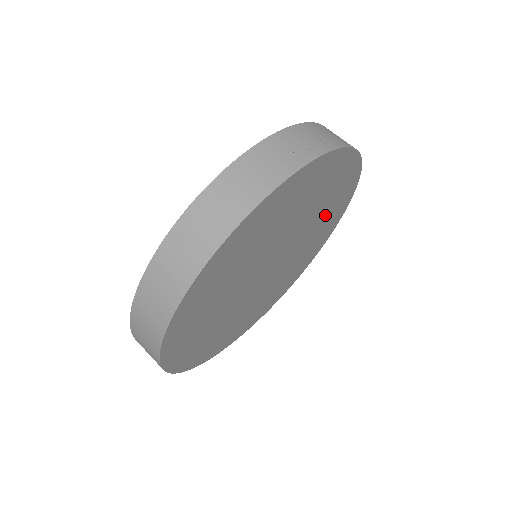
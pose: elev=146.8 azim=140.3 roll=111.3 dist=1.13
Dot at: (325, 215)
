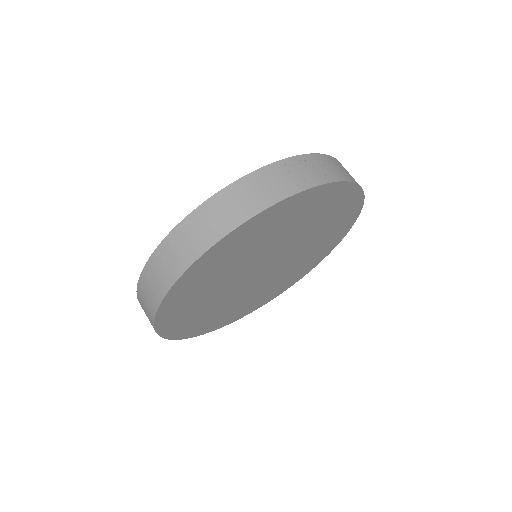
Dot at: (325, 233)
